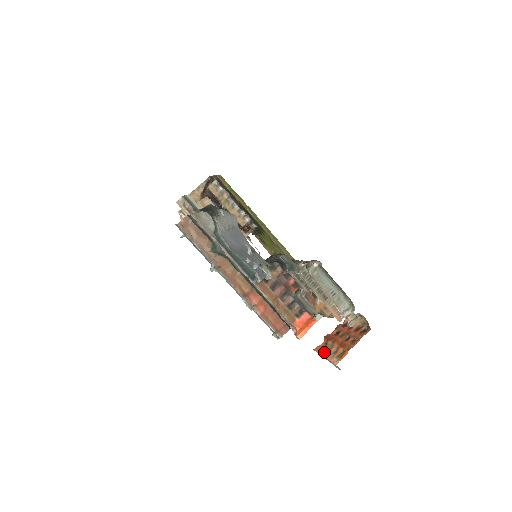
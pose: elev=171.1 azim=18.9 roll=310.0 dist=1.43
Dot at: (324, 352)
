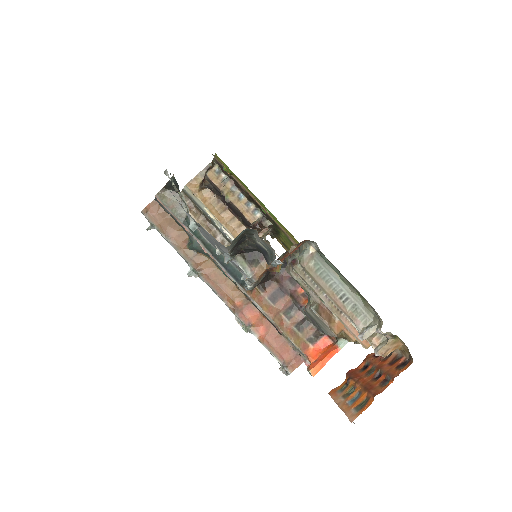
Dot at: (340, 398)
